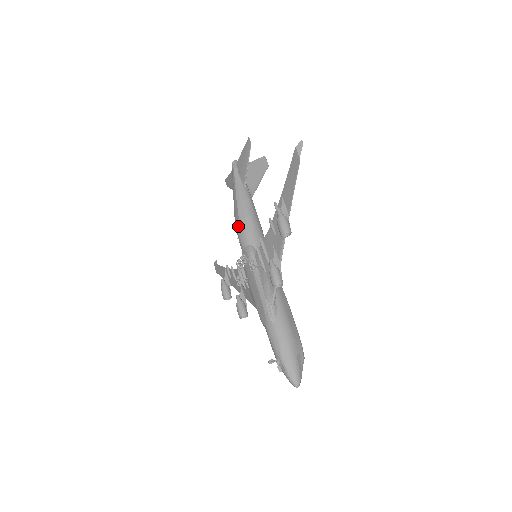
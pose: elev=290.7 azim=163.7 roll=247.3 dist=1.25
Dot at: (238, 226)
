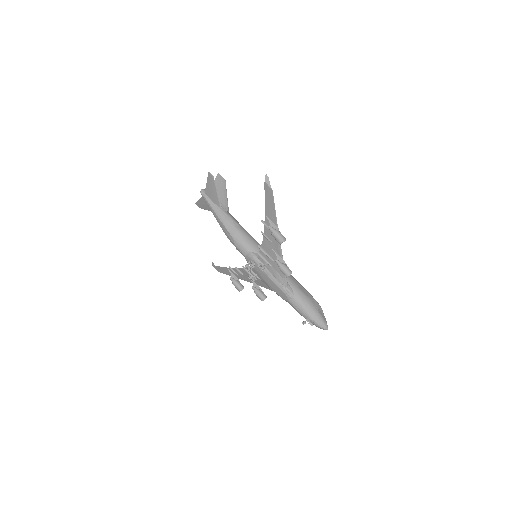
Dot at: (233, 241)
